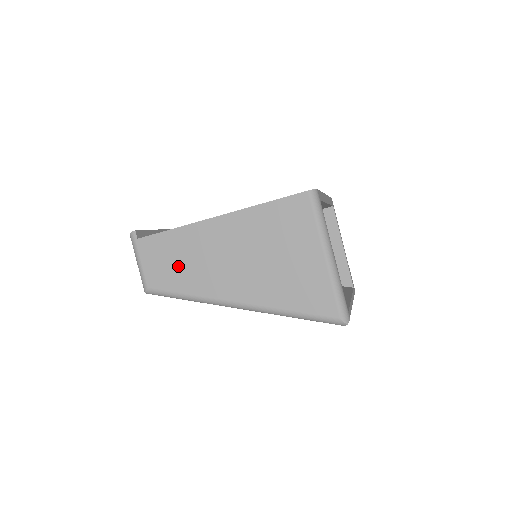
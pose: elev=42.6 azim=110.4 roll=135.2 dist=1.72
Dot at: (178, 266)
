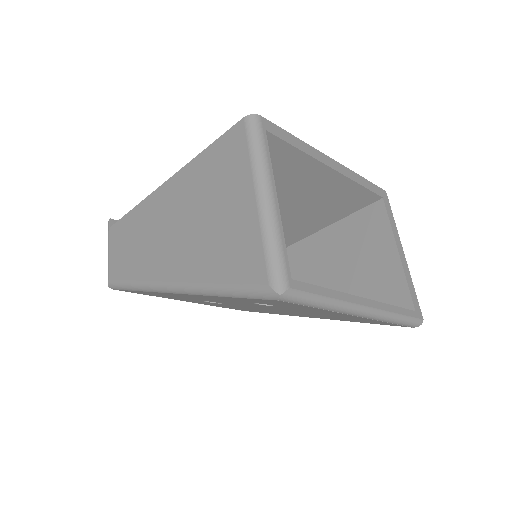
Dot at: (132, 248)
